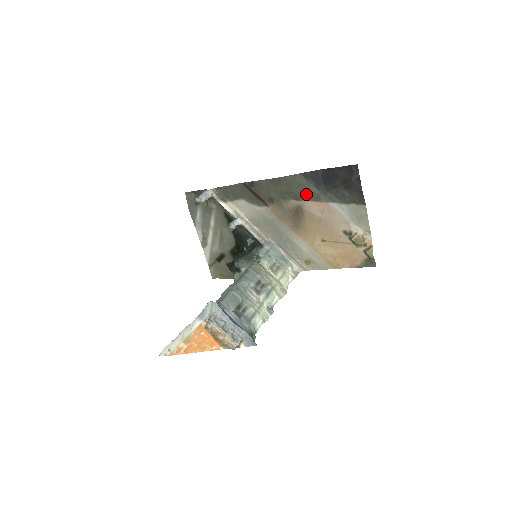
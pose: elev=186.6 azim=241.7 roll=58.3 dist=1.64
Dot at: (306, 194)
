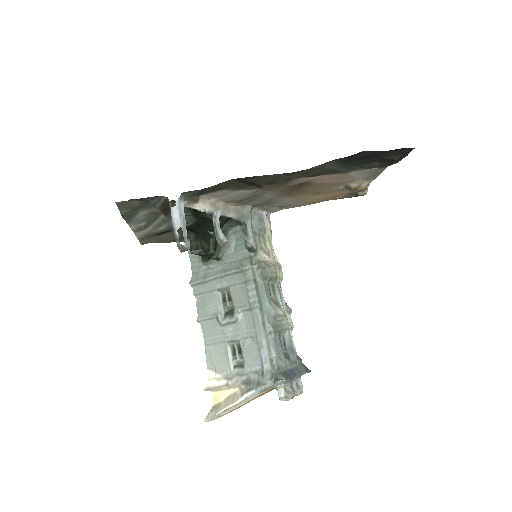
Dot at: (325, 172)
